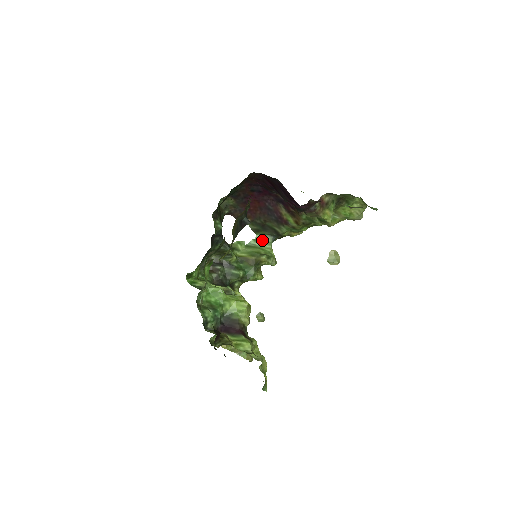
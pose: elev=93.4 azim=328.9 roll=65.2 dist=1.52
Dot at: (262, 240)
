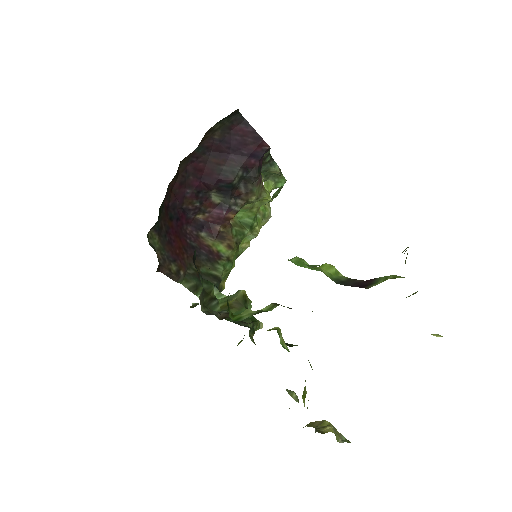
Dot at: occluded
